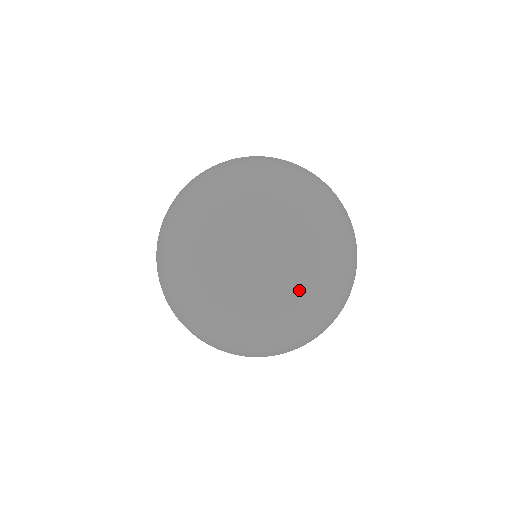
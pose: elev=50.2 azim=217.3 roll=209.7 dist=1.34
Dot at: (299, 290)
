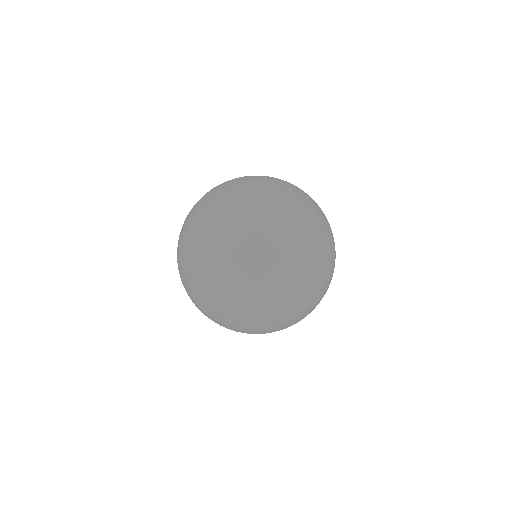
Dot at: (268, 188)
